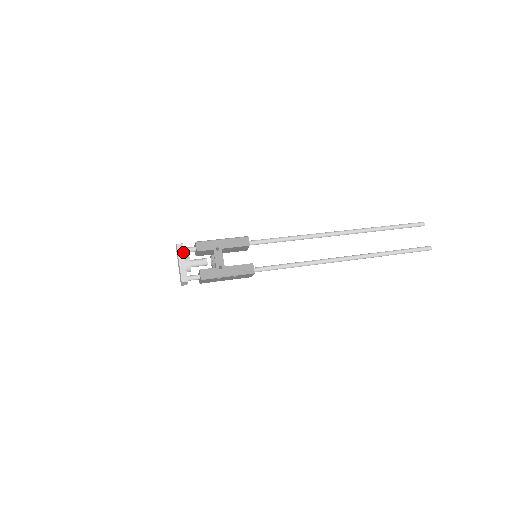
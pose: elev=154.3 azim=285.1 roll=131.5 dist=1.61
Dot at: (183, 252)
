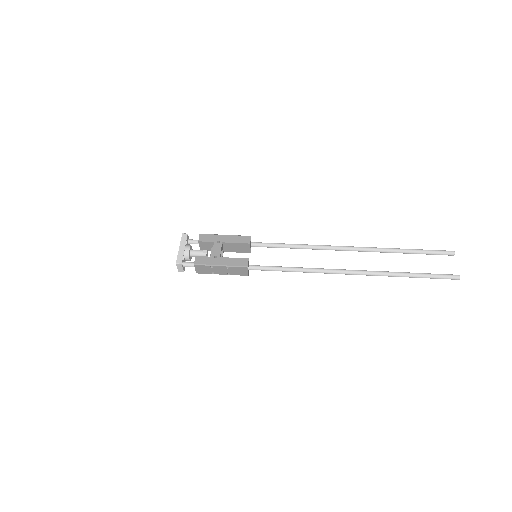
Dot at: (186, 240)
